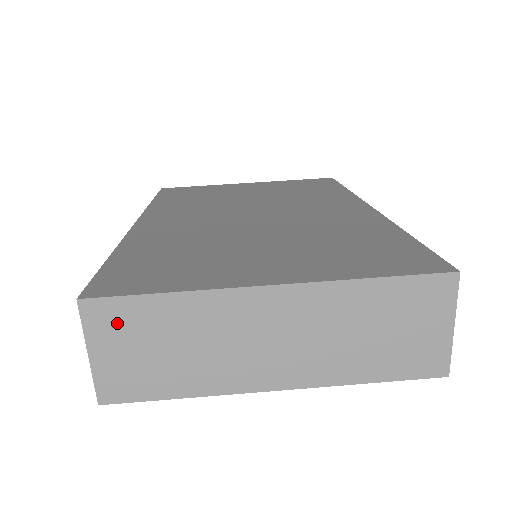
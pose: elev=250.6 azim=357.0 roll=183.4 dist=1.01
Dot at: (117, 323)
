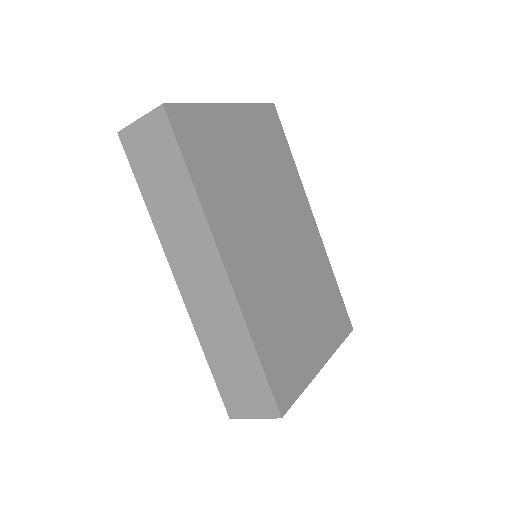
Dot at: occluded
